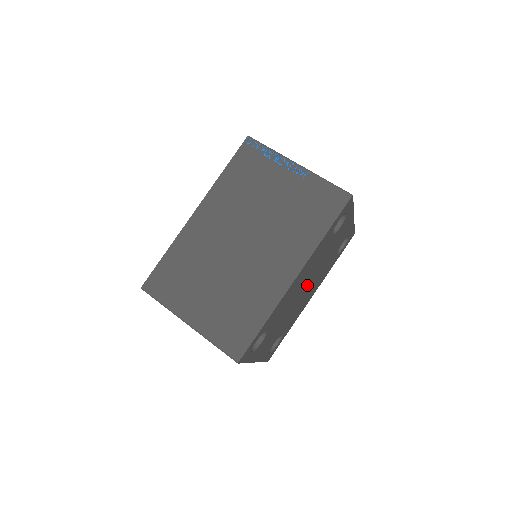
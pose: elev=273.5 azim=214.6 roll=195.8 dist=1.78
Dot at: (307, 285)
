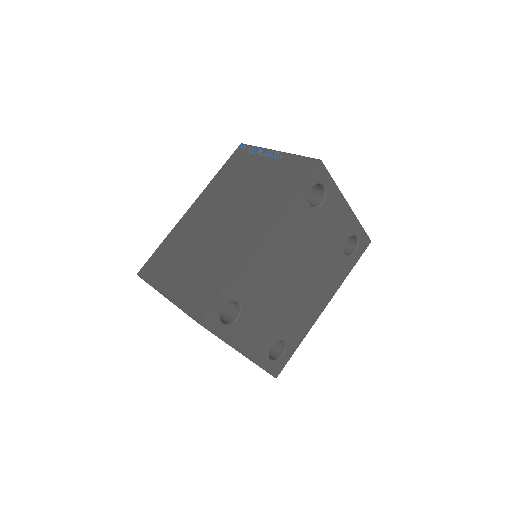
Dot at: (299, 272)
